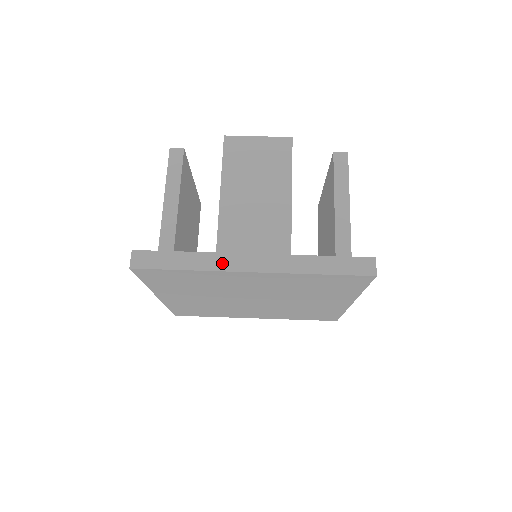
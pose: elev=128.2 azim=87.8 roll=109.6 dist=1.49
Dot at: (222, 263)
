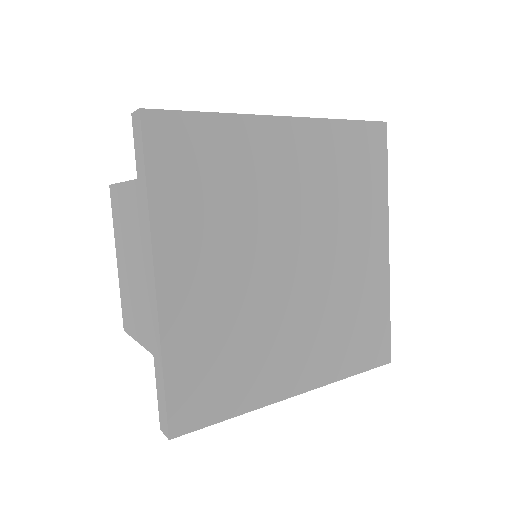
Dot at: occluded
